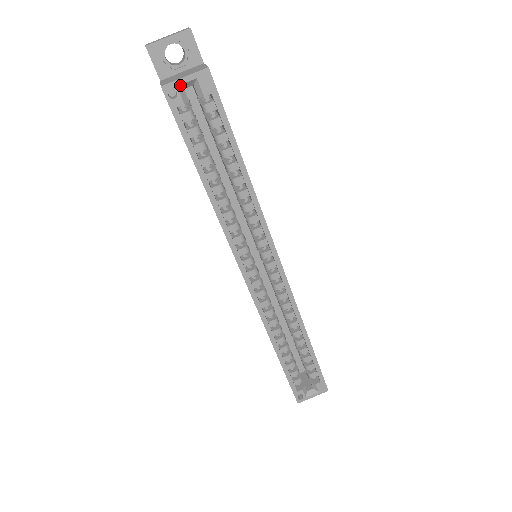
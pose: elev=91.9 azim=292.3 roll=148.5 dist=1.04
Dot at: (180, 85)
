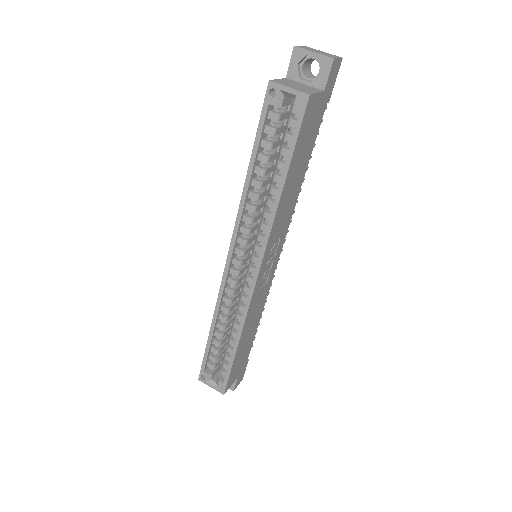
Dot at: (282, 90)
